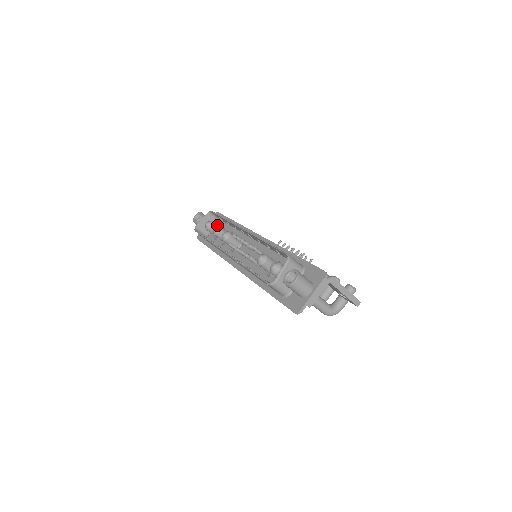
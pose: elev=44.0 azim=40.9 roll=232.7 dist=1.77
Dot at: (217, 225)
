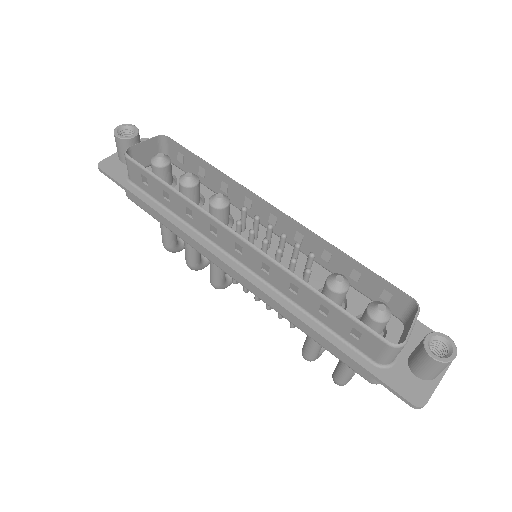
Dot at: (171, 166)
